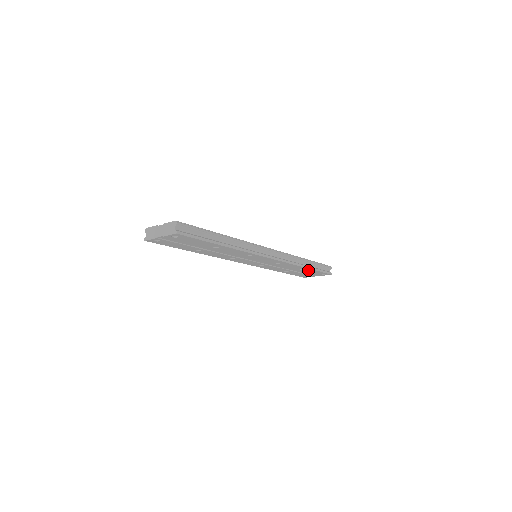
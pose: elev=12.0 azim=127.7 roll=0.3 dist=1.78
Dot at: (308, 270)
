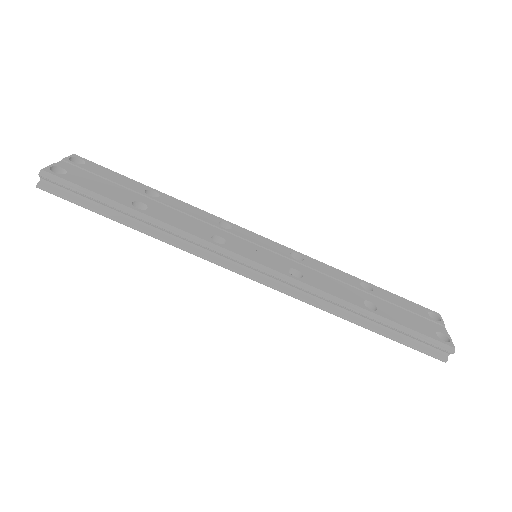
Dot at: occluded
